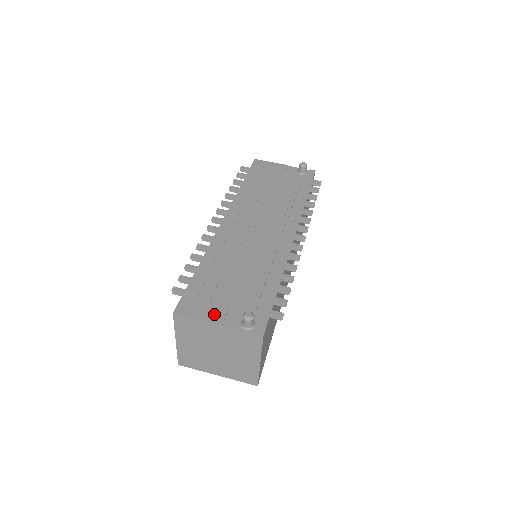
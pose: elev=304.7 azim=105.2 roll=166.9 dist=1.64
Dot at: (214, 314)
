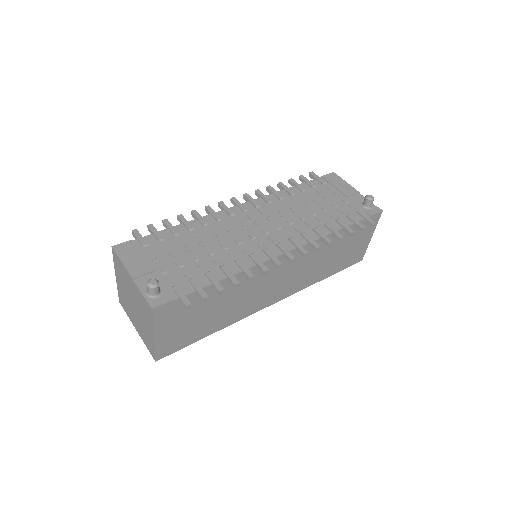
Dot at: (138, 267)
